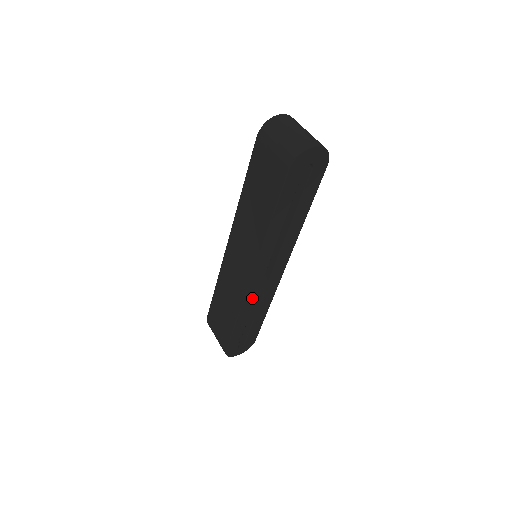
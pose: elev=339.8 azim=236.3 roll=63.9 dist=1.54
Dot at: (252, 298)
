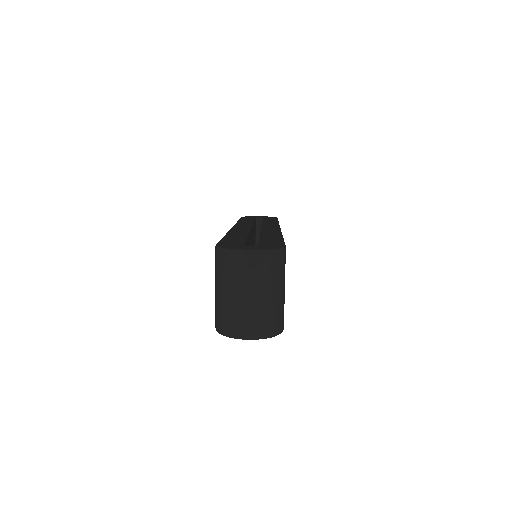
Dot at: occluded
